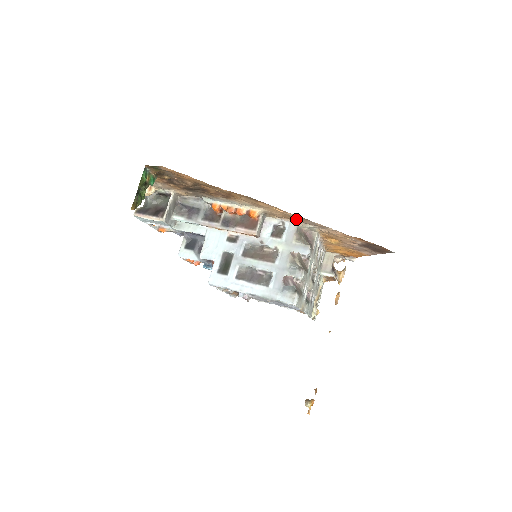
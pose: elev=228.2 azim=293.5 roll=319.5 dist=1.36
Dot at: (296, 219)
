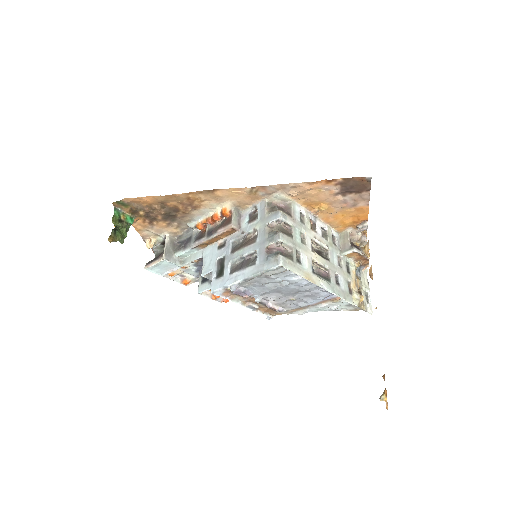
Dot at: (258, 194)
